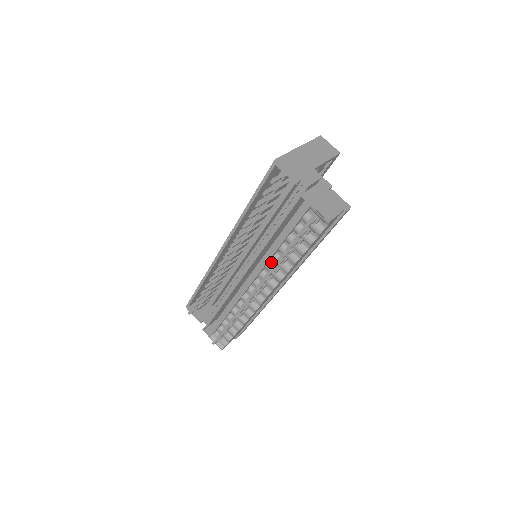
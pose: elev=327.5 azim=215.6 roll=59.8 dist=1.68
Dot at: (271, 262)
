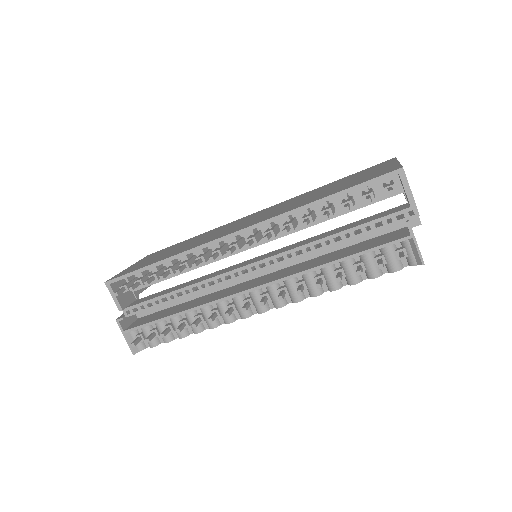
Dot at: occluded
